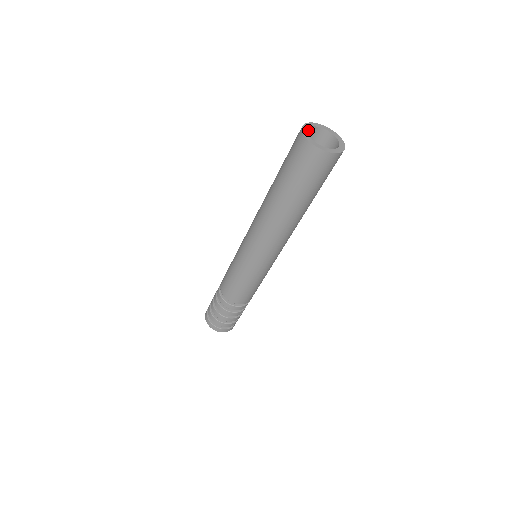
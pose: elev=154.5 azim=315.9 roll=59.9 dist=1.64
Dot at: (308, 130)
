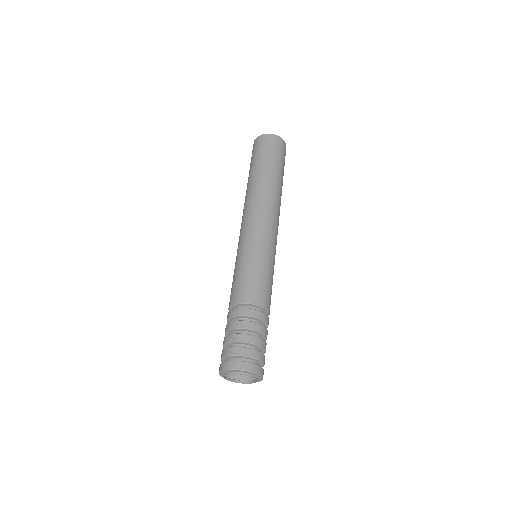
Dot at: occluded
